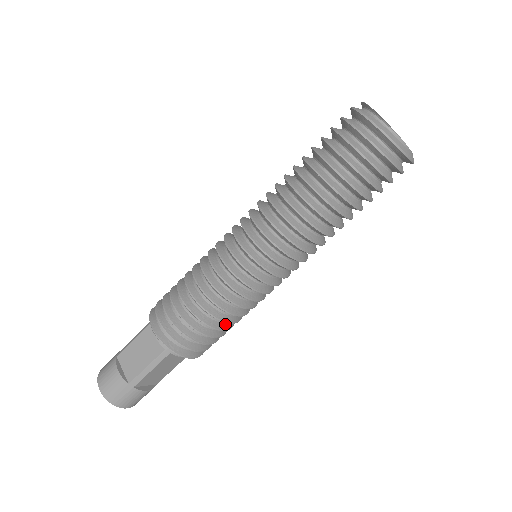
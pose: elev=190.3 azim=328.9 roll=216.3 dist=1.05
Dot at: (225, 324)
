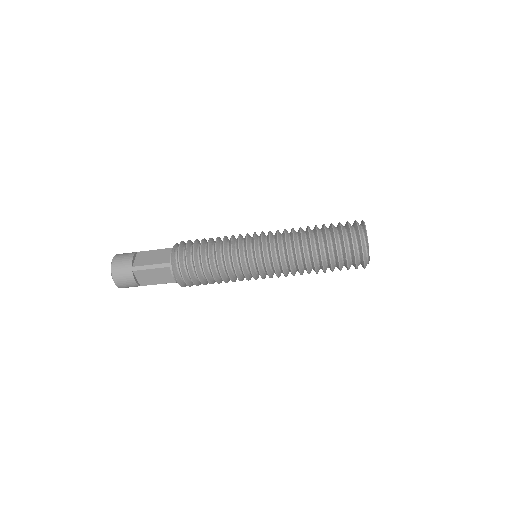
Dot at: occluded
